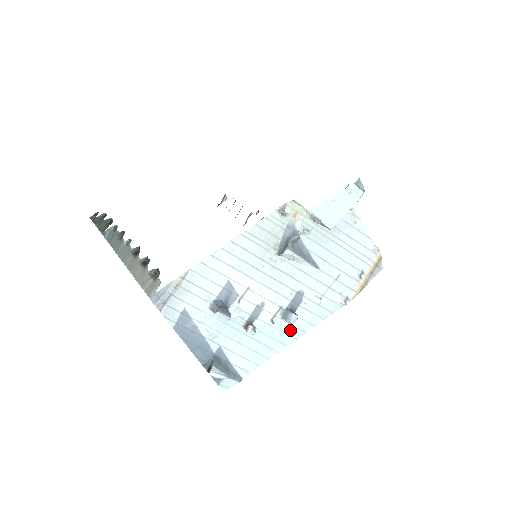
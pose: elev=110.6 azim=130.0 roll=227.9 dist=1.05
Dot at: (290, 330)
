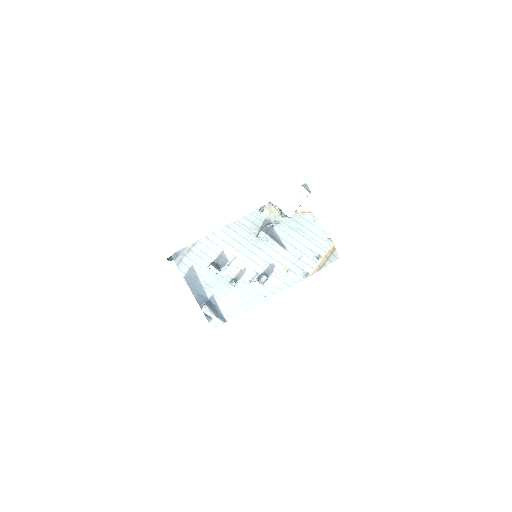
Dot at: (264, 291)
